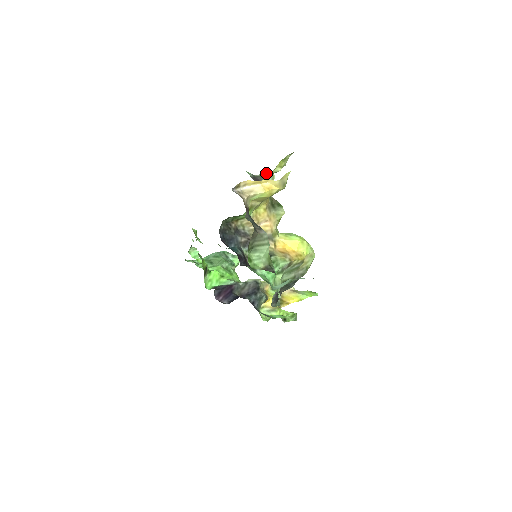
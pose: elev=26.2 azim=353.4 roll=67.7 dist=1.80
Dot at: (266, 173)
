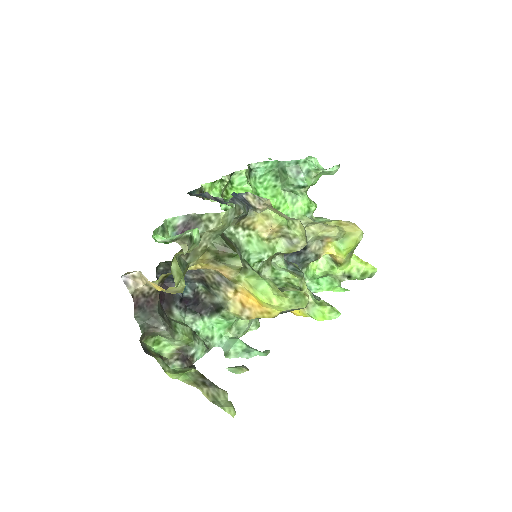
Dot at: (208, 213)
